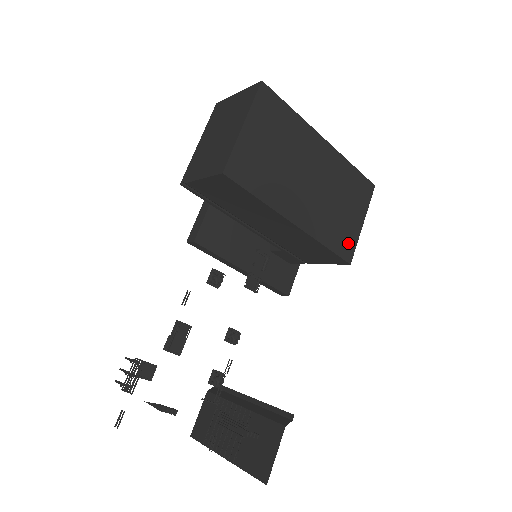
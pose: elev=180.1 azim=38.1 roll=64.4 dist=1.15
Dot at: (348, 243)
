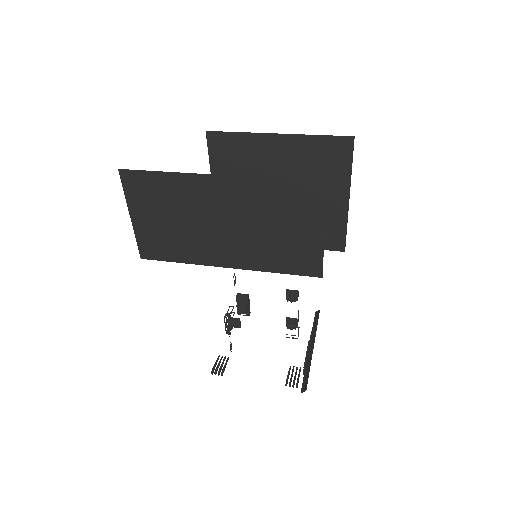
Dot at: (308, 260)
